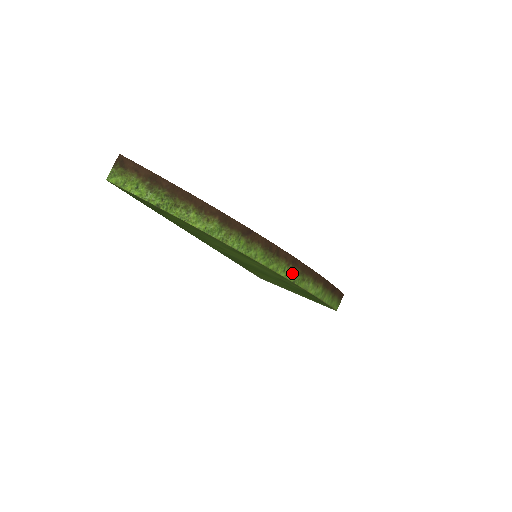
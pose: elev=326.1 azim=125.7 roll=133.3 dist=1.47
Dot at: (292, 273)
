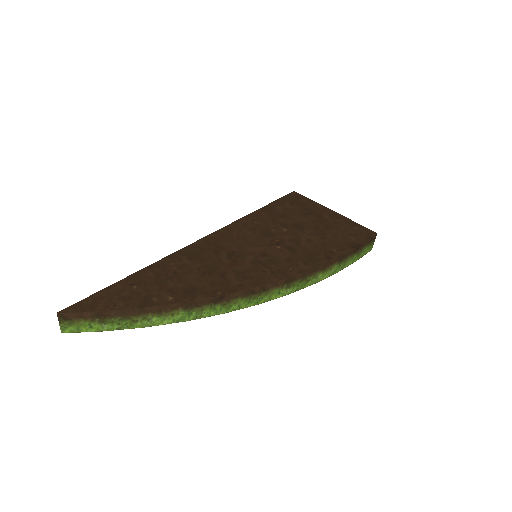
Dot at: (290, 288)
